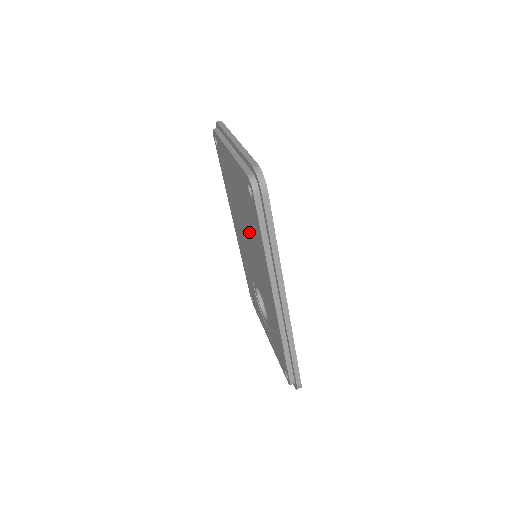
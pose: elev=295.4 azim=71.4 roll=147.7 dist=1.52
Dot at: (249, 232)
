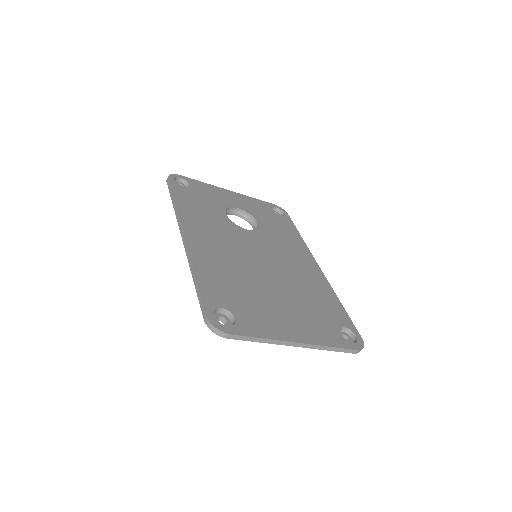
Dot at: occluded
